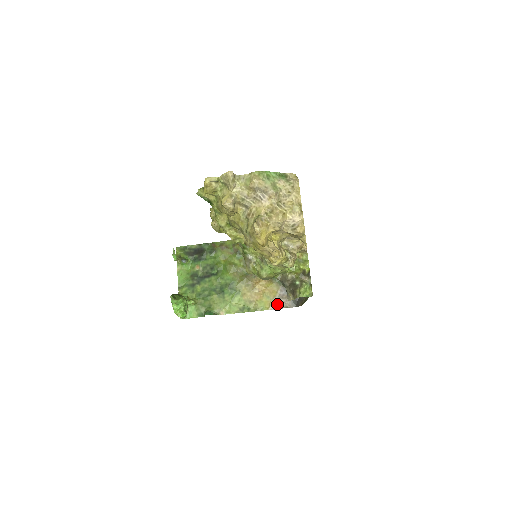
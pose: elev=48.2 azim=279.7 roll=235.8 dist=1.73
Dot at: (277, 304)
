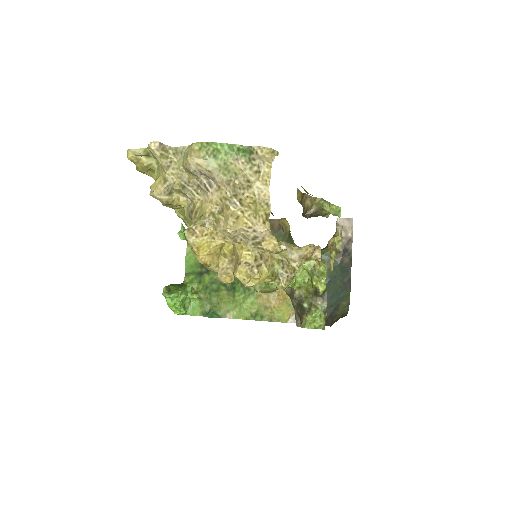
Dot at: occluded
